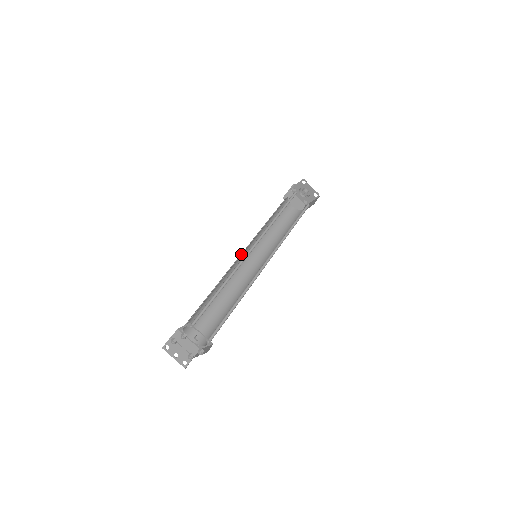
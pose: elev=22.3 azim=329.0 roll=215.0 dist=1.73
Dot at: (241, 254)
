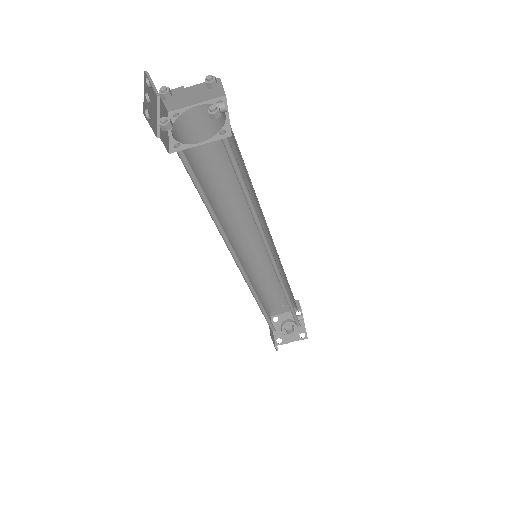
Dot at: occluded
